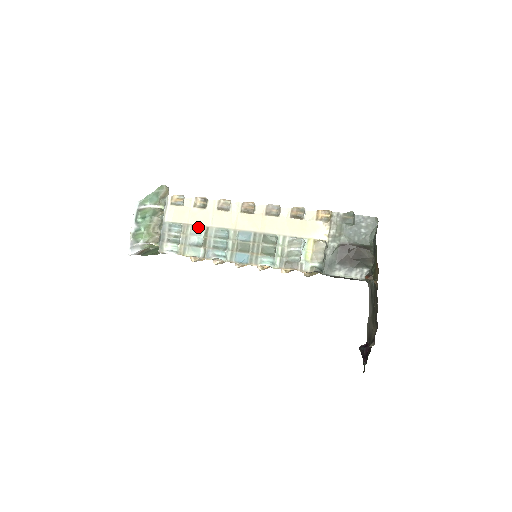
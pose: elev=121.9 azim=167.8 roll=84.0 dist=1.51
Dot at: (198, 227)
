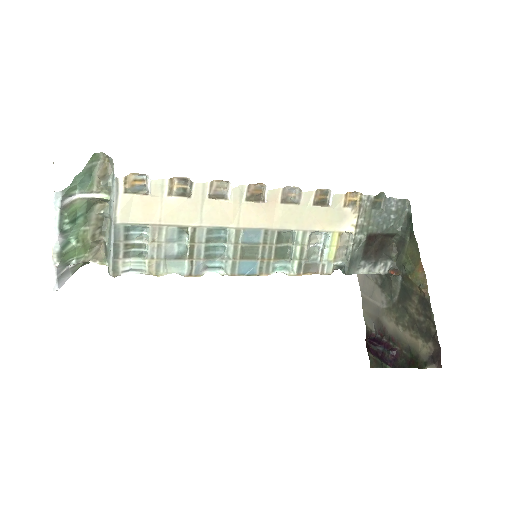
Dot at: (178, 228)
